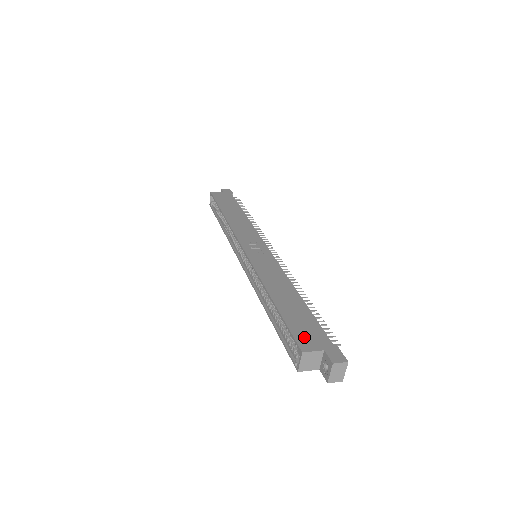
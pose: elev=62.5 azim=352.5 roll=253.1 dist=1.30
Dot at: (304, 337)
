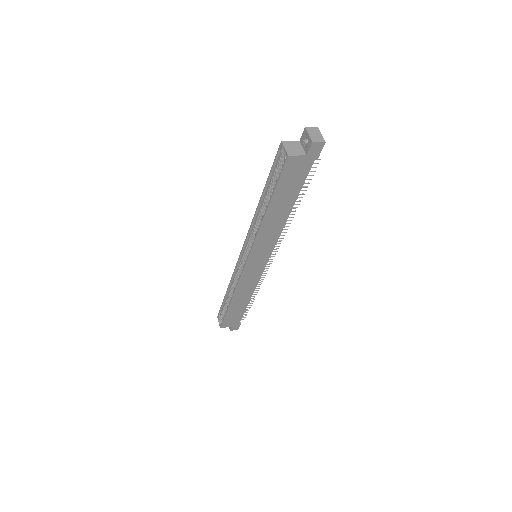
Dot at: occluded
